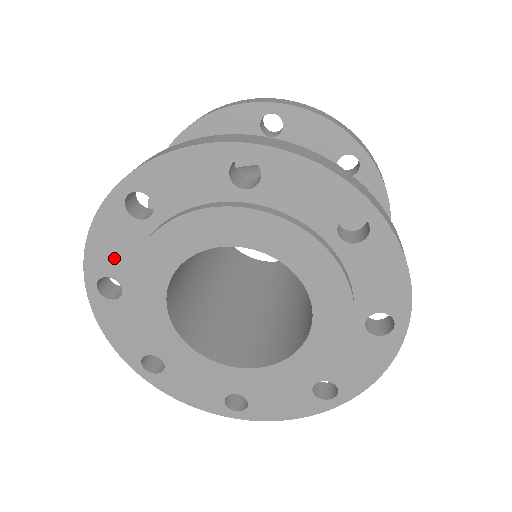
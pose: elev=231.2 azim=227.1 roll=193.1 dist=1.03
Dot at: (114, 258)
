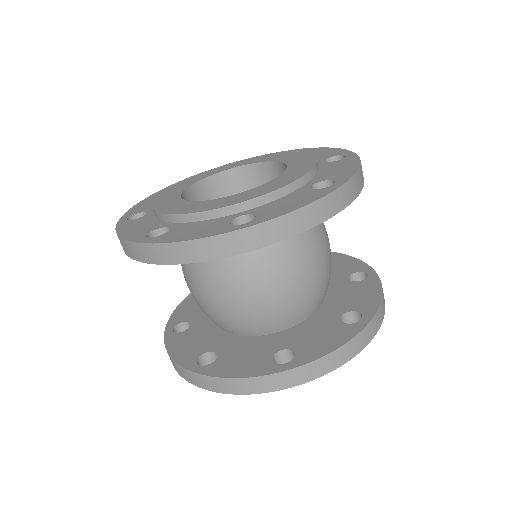
Dot at: occluded
